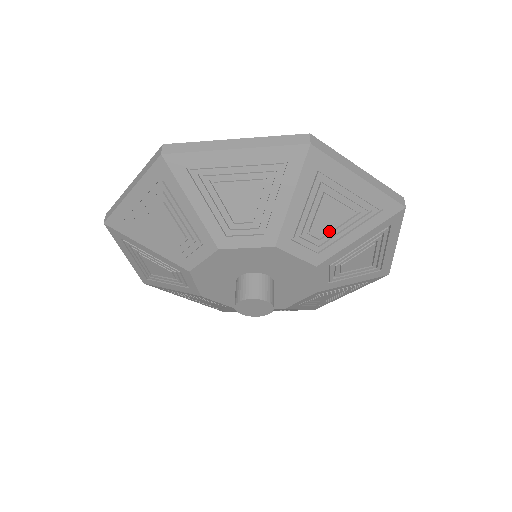
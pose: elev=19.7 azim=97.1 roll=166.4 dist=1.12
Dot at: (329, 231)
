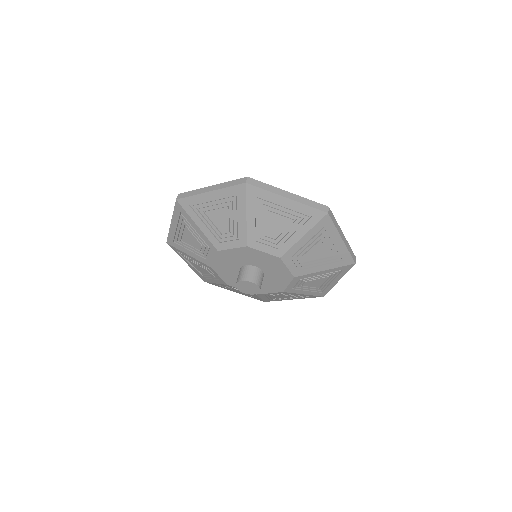
Dot at: (279, 234)
